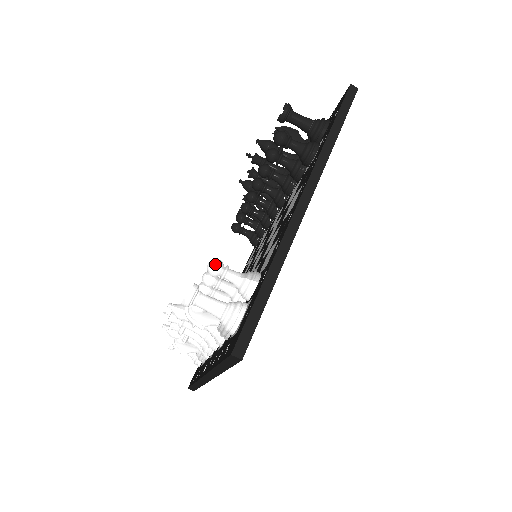
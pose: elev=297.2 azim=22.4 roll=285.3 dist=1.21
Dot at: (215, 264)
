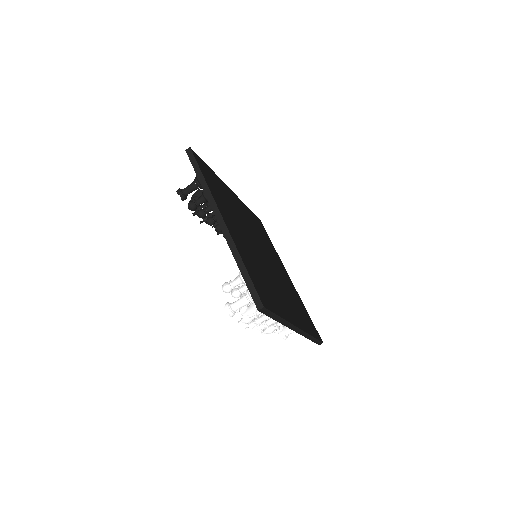
Dot at: (224, 287)
